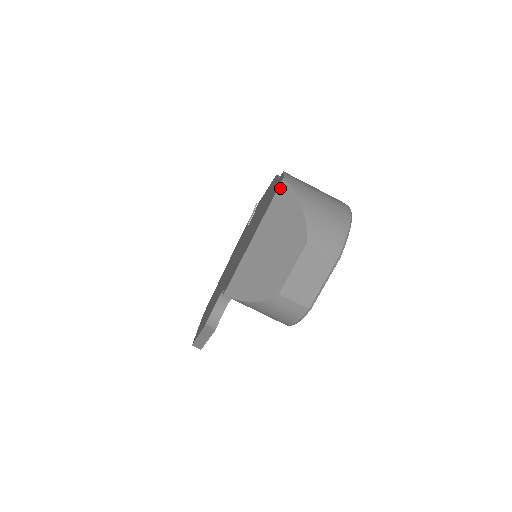
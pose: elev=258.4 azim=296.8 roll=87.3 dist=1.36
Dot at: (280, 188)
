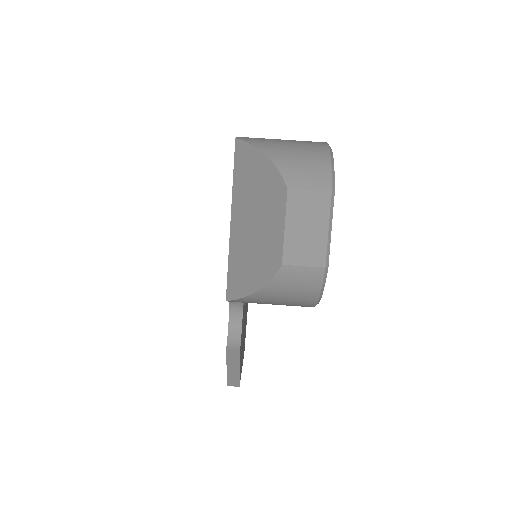
Dot at: (236, 151)
